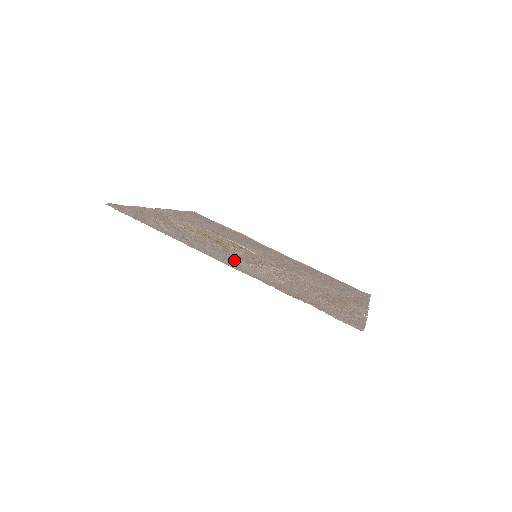
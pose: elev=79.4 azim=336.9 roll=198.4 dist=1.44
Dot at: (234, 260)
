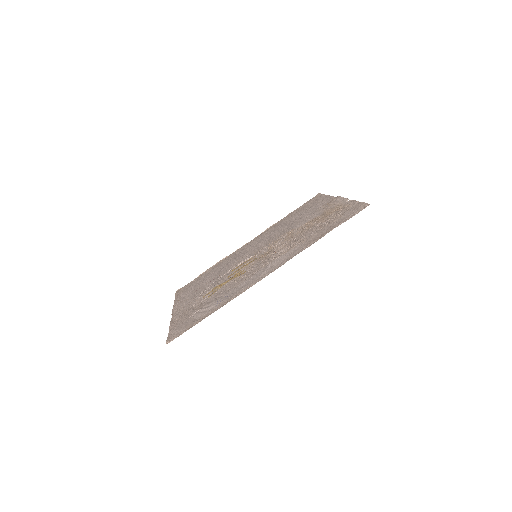
Dot at: (264, 269)
